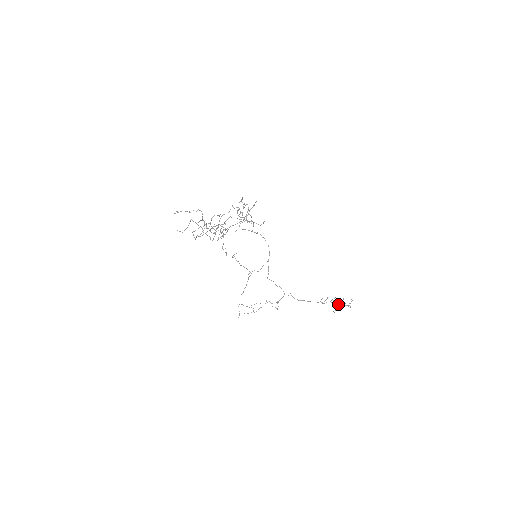
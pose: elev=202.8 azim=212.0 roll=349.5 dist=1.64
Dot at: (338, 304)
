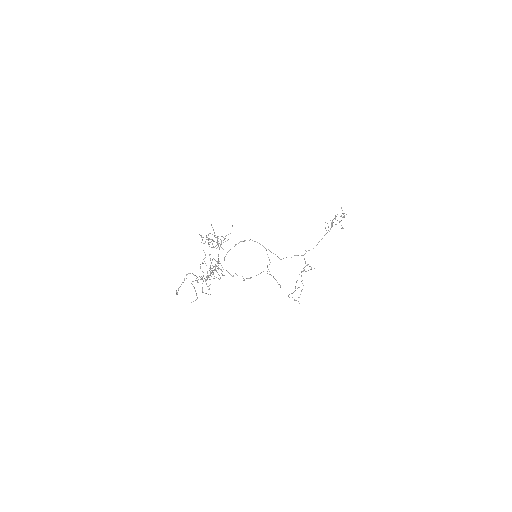
Dot at: occluded
